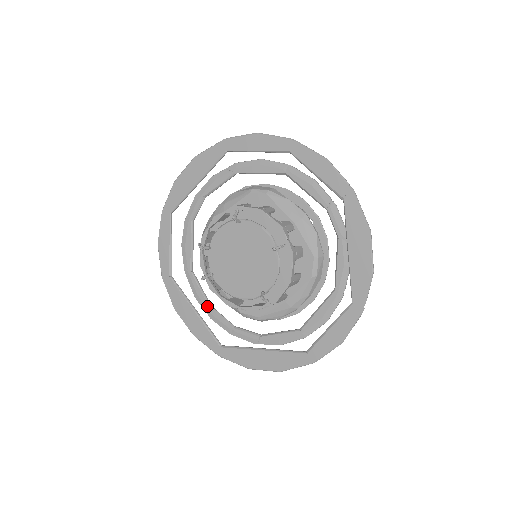
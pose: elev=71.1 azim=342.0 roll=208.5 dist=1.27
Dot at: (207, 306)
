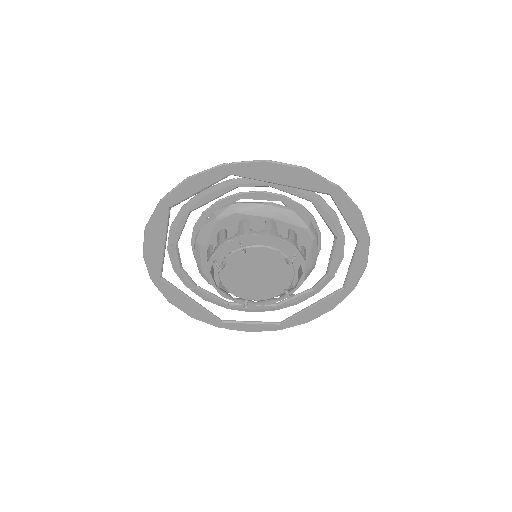
Dot at: (175, 242)
